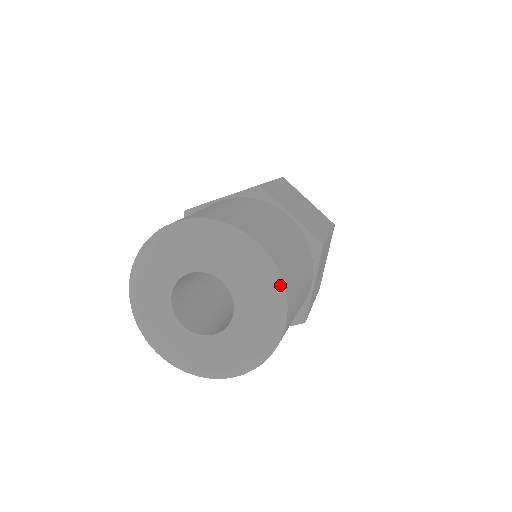
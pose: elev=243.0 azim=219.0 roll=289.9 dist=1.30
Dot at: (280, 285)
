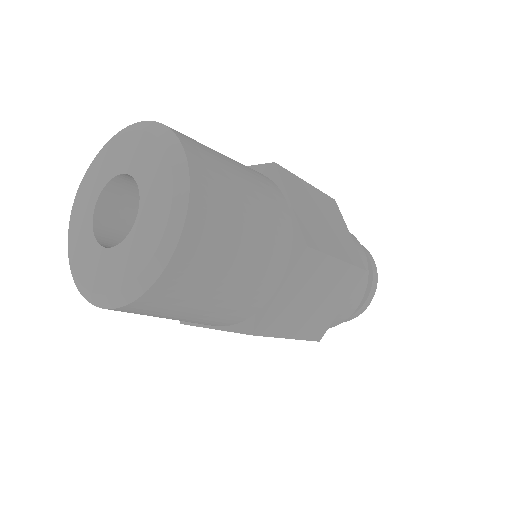
Dot at: (164, 130)
